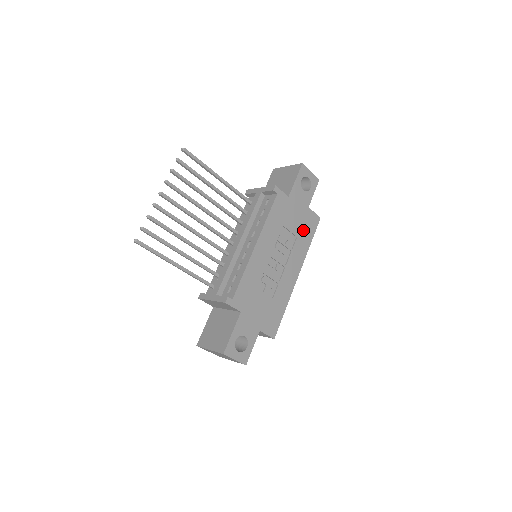
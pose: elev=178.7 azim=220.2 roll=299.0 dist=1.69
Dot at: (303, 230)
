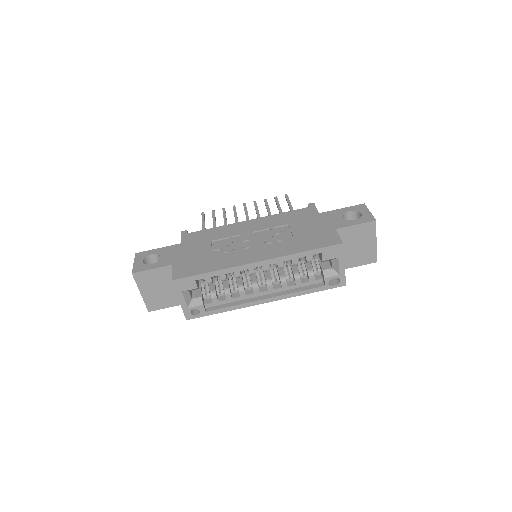
Dot at: (308, 239)
